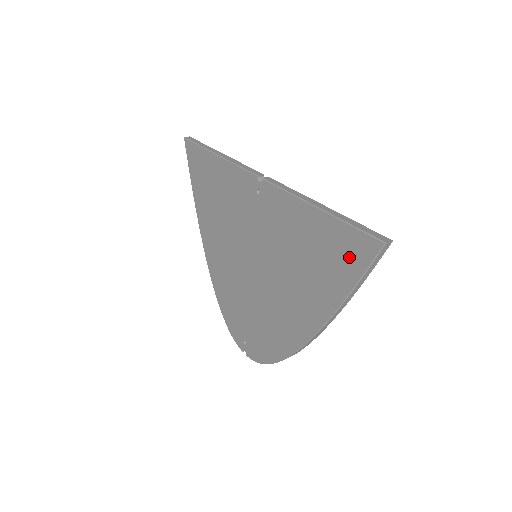
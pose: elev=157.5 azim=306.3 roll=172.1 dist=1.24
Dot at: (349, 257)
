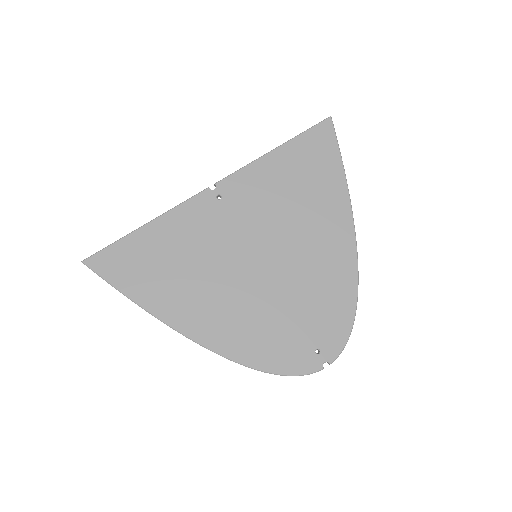
Dot at: (322, 148)
